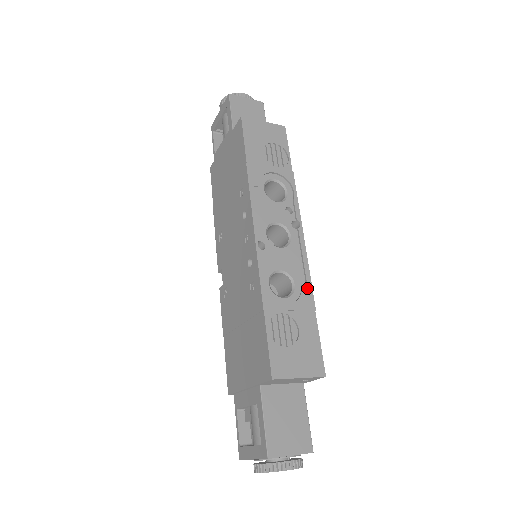
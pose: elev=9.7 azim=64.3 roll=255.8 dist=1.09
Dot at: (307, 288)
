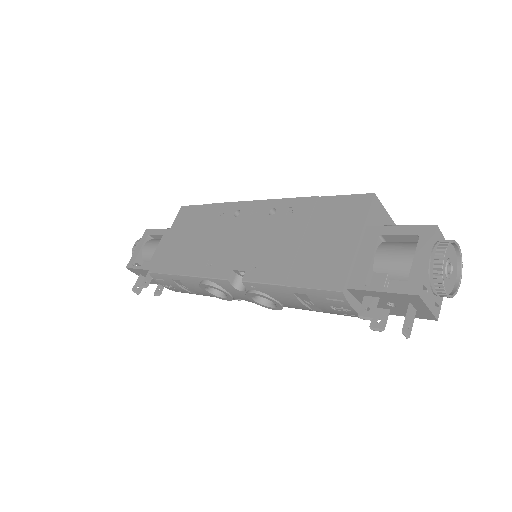
Dot at: occluded
